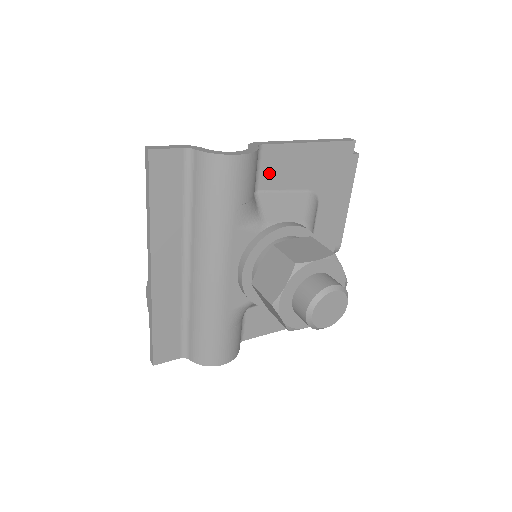
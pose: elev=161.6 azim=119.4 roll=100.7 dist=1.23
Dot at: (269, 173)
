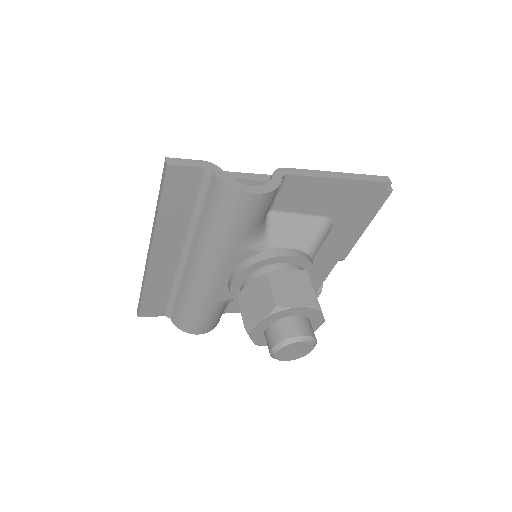
Dot at: (288, 198)
